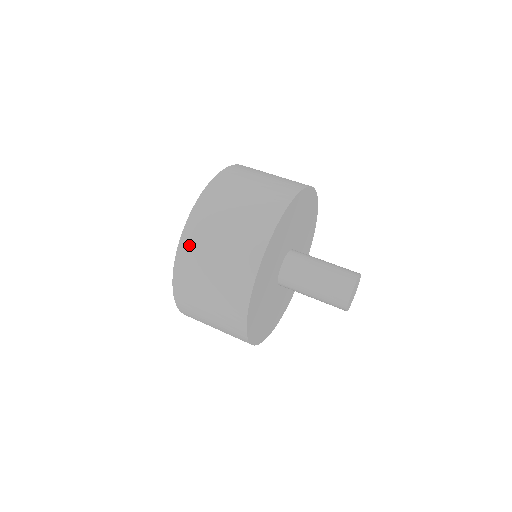
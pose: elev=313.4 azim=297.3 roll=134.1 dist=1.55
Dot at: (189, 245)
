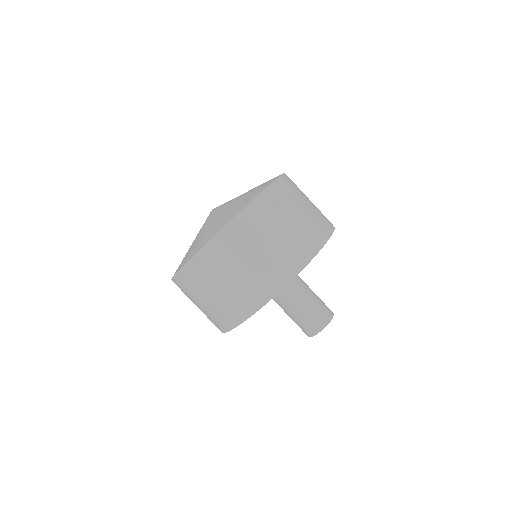
Dot at: (178, 286)
